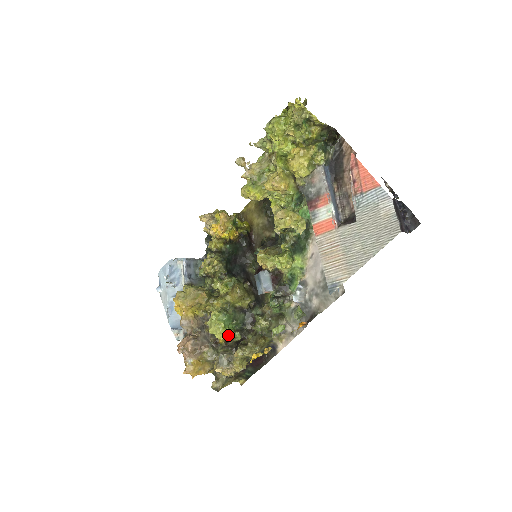
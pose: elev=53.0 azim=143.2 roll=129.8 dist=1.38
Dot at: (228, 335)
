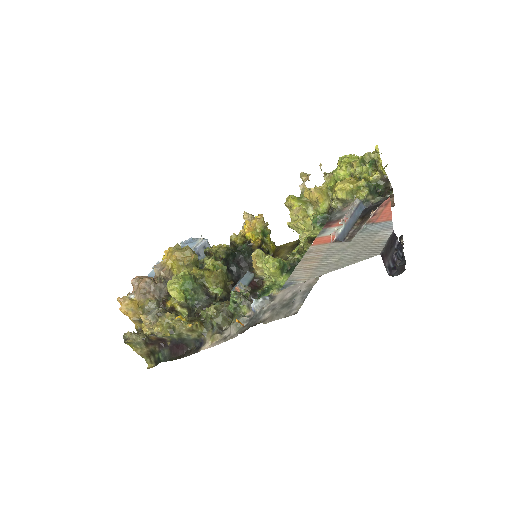
Dot at: (178, 295)
